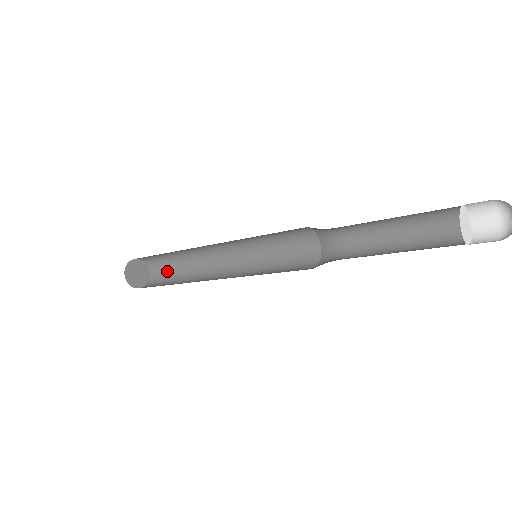
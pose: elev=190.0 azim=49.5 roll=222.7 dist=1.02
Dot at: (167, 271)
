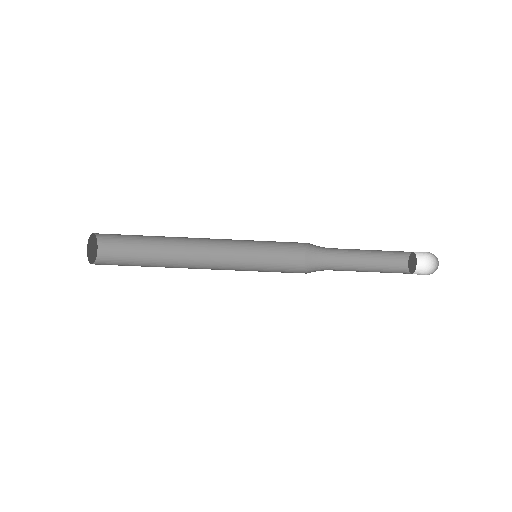
Dot at: (127, 251)
